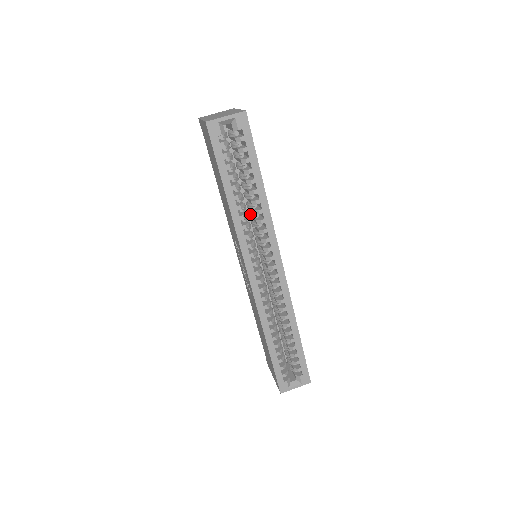
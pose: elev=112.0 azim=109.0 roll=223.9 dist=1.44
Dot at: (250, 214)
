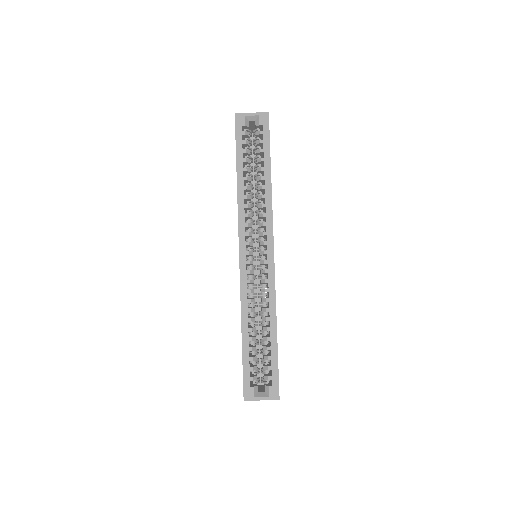
Dot at: (256, 202)
